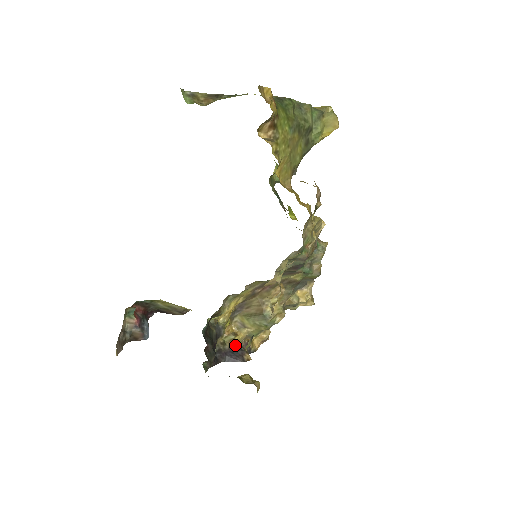
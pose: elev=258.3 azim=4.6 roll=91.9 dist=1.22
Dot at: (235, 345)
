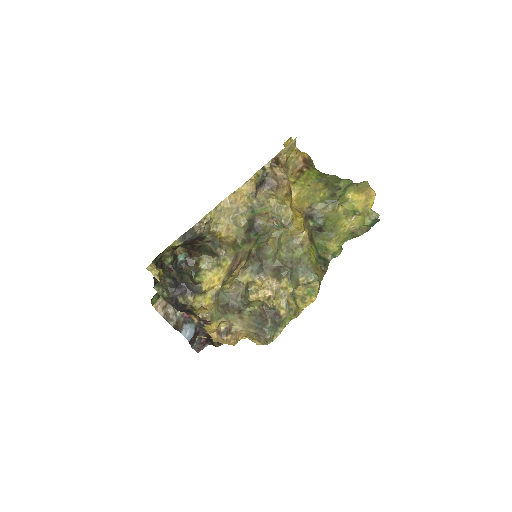
Dot at: (197, 313)
